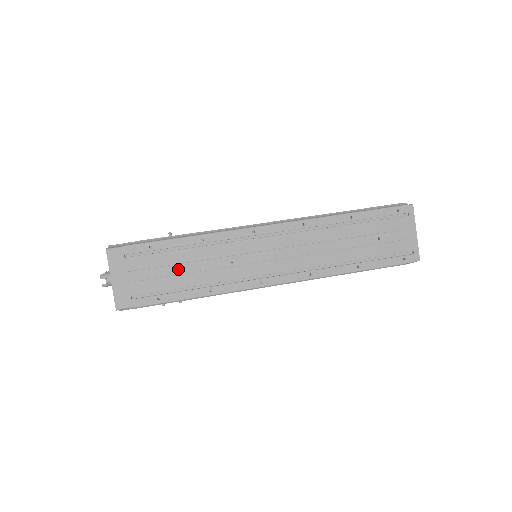
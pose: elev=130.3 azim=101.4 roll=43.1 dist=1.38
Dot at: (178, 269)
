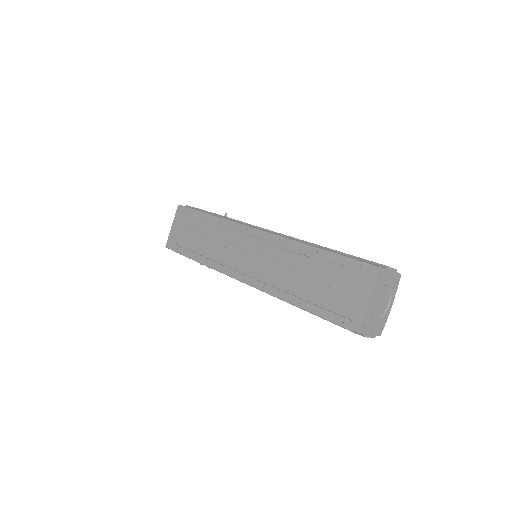
Dot at: (199, 236)
